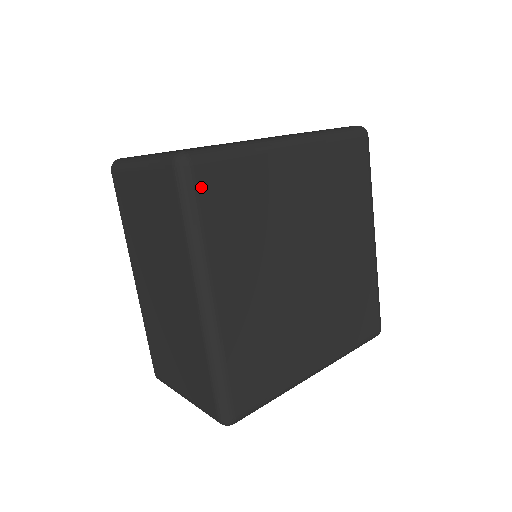
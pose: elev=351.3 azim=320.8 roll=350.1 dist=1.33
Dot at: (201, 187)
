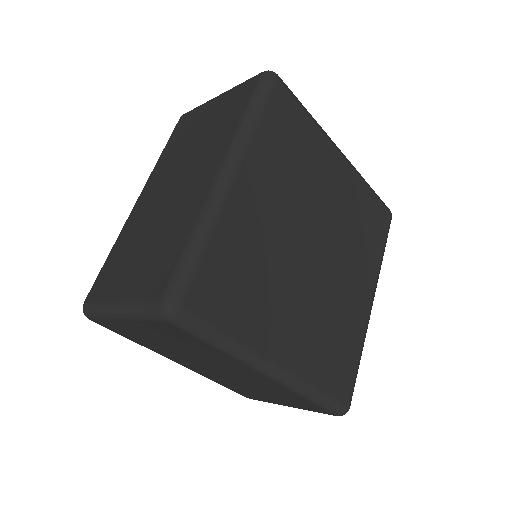
Dot at: (275, 97)
